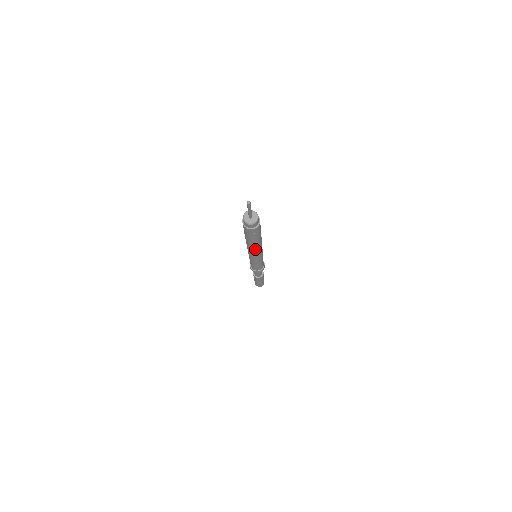
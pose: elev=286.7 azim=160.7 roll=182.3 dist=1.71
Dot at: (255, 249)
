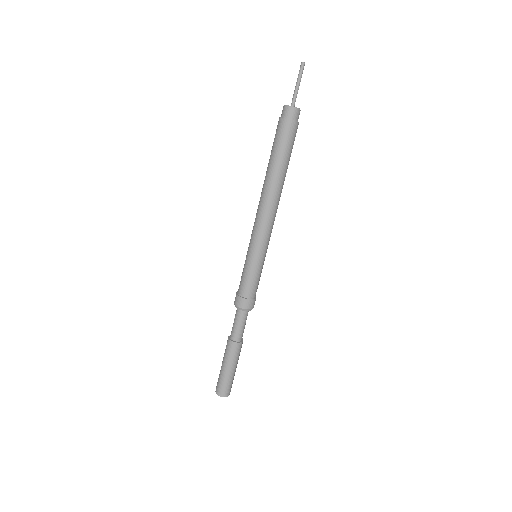
Dot at: (279, 199)
